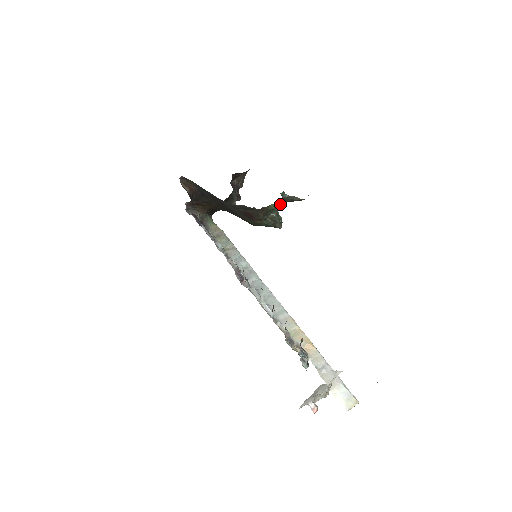
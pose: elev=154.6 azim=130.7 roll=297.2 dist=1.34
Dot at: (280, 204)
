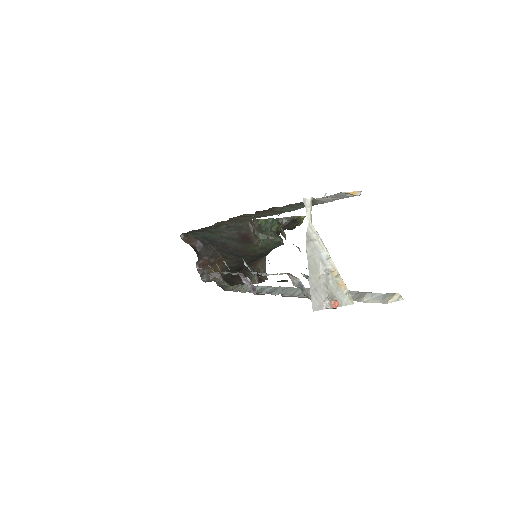
Dot at: (271, 220)
